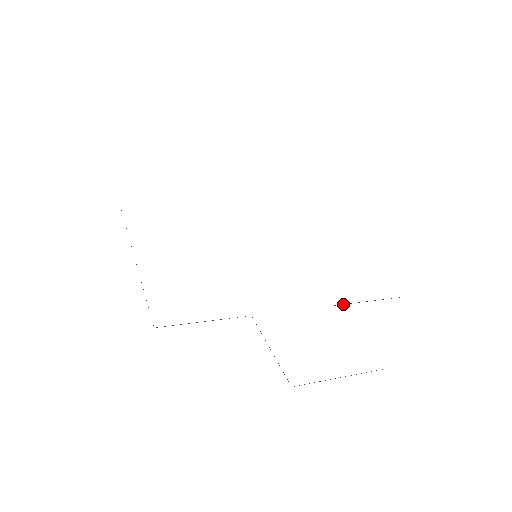
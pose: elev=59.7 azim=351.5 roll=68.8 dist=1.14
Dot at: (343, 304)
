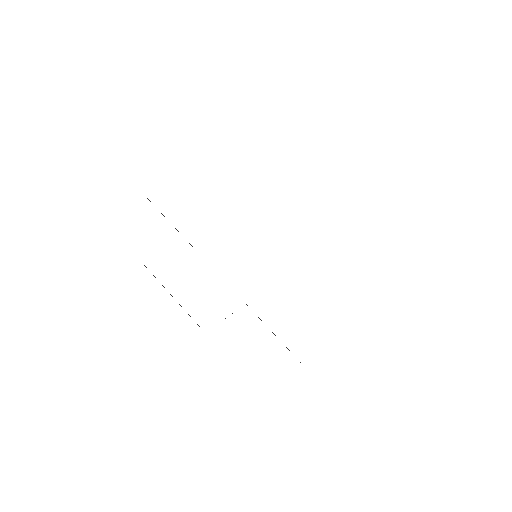
Dot at: occluded
